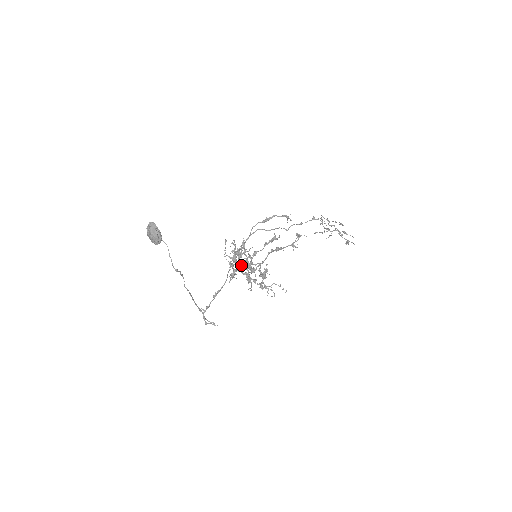
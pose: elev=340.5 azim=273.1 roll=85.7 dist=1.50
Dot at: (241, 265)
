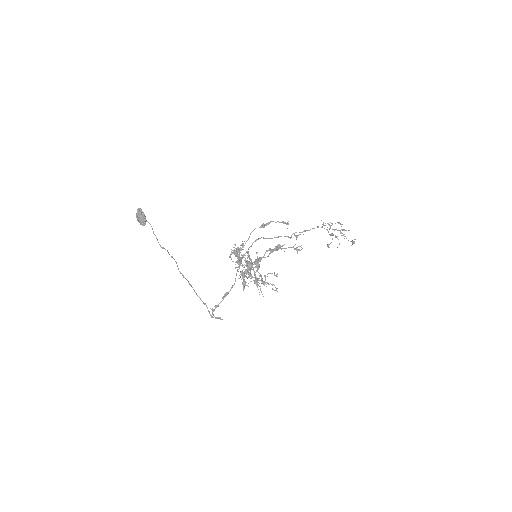
Dot at: (242, 264)
